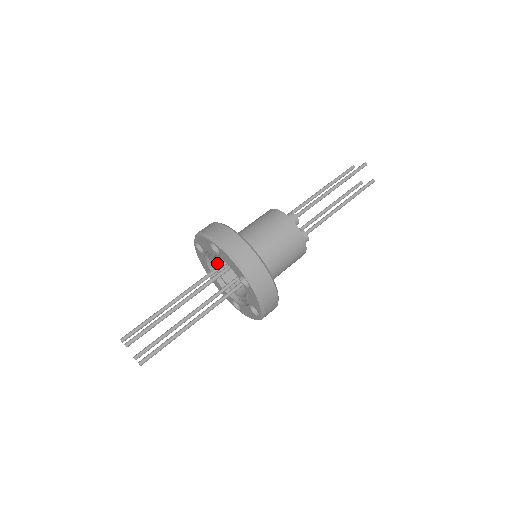
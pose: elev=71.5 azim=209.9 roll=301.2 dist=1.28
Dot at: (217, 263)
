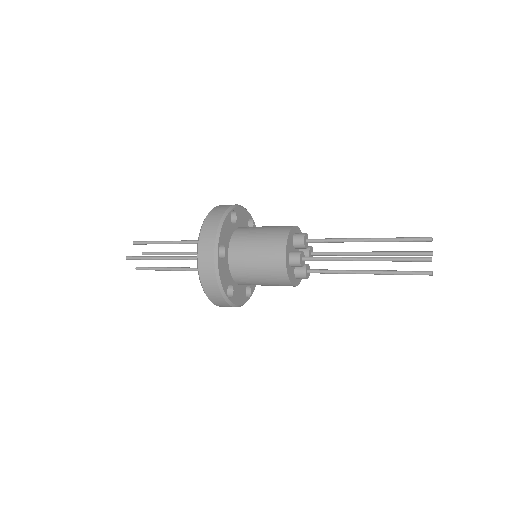
Dot at: occluded
